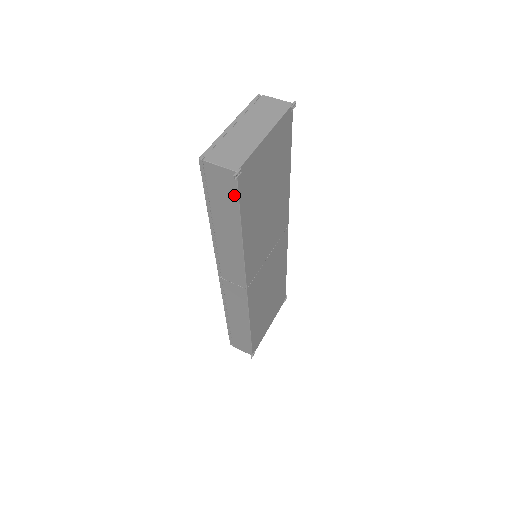
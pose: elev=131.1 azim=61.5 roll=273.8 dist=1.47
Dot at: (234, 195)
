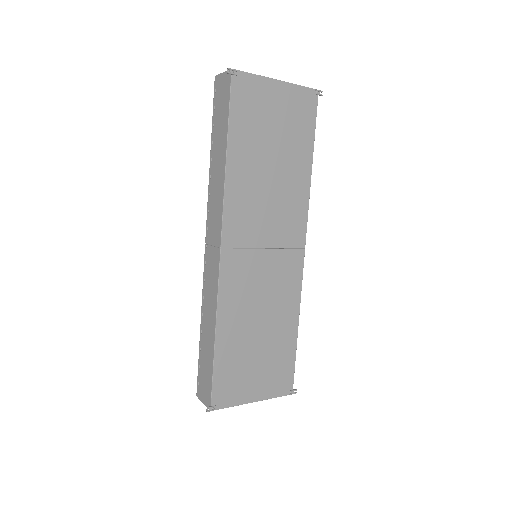
Dot at: (227, 100)
